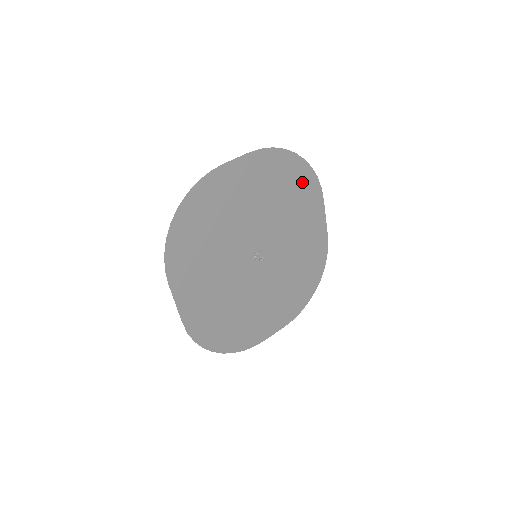
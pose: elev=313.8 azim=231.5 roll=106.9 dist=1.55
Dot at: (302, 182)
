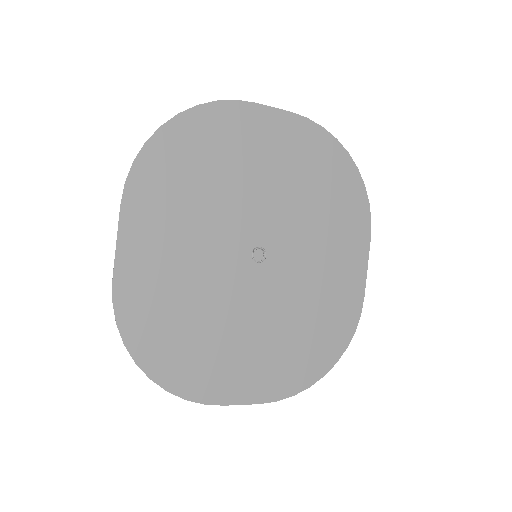
Dot at: (347, 196)
